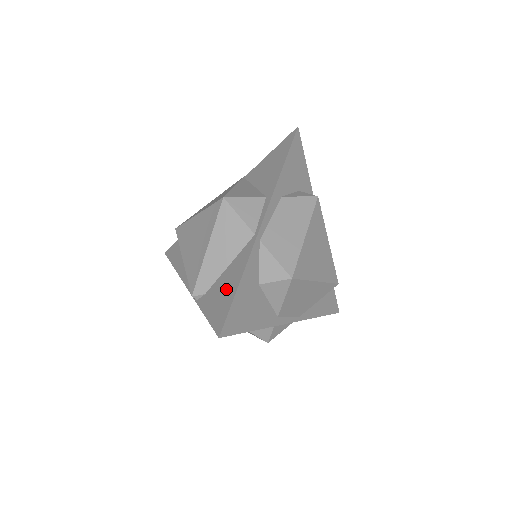
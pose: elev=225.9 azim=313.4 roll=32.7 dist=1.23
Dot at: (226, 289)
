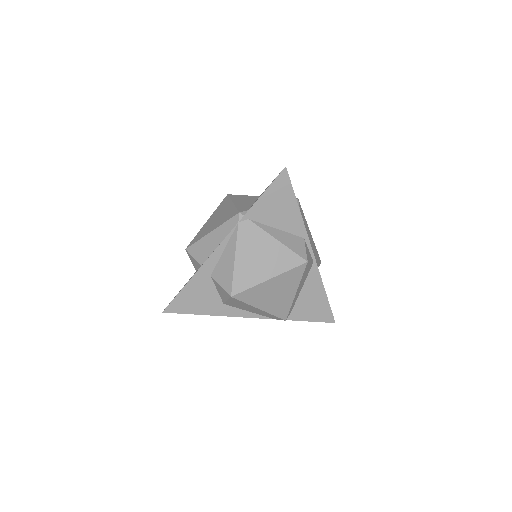
Dot at: occluded
